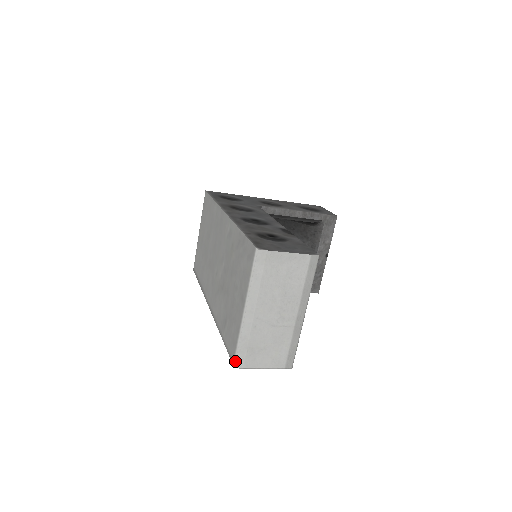
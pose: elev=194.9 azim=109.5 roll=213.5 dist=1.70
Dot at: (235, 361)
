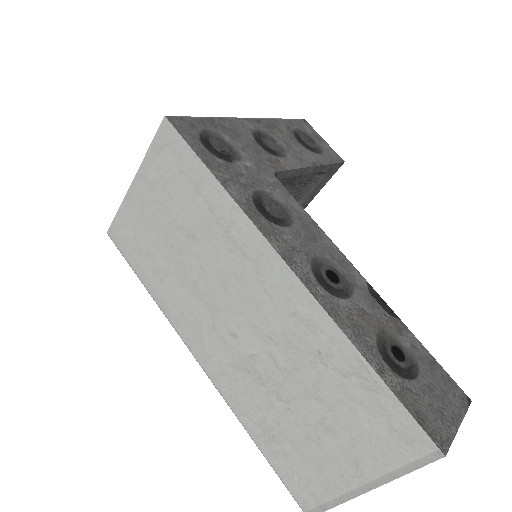
Dot at: out of frame
